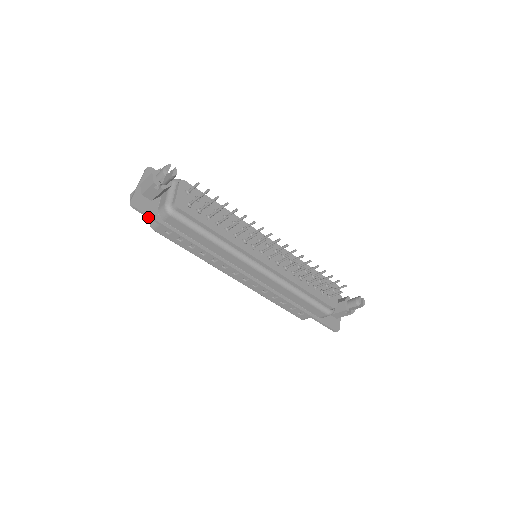
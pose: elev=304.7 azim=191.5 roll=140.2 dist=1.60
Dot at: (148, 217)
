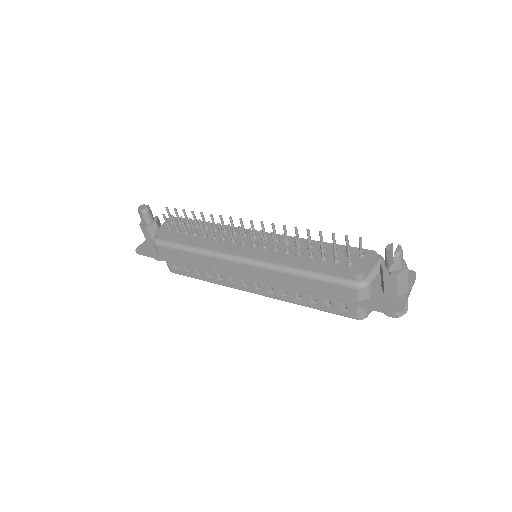
Dot at: (148, 256)
